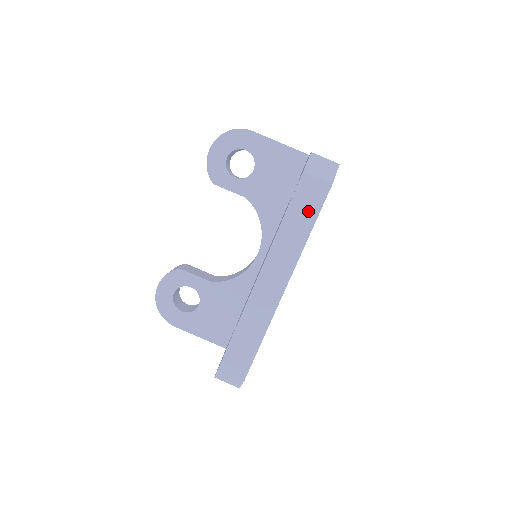
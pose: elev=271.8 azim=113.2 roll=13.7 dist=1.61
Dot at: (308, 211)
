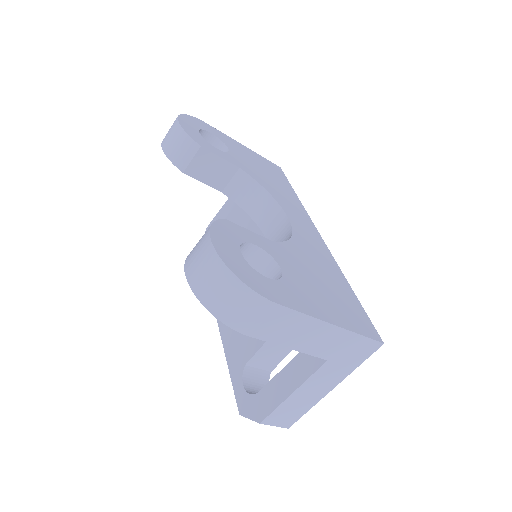
Dot at: occluded
